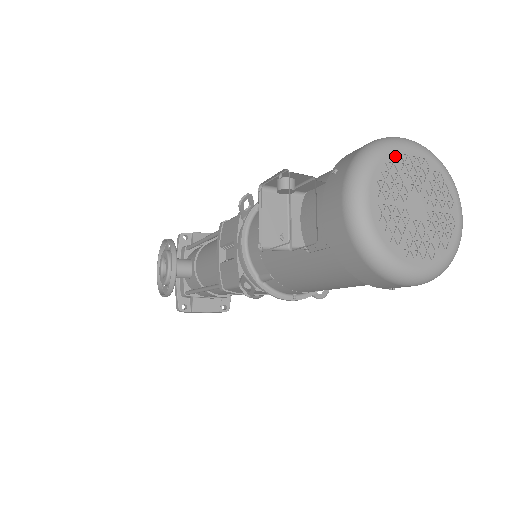
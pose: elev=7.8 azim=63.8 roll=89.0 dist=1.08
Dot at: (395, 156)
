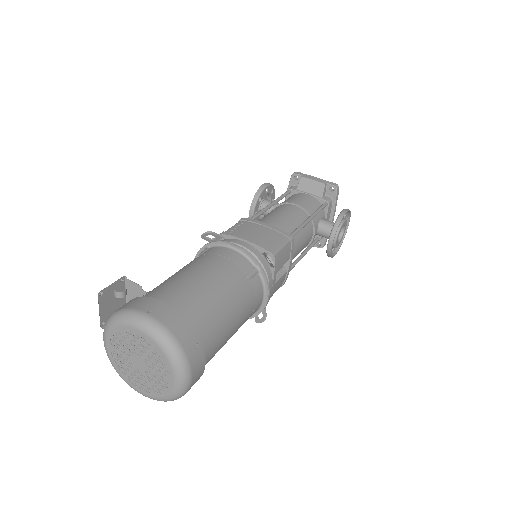
Dot at: (125, 329)
